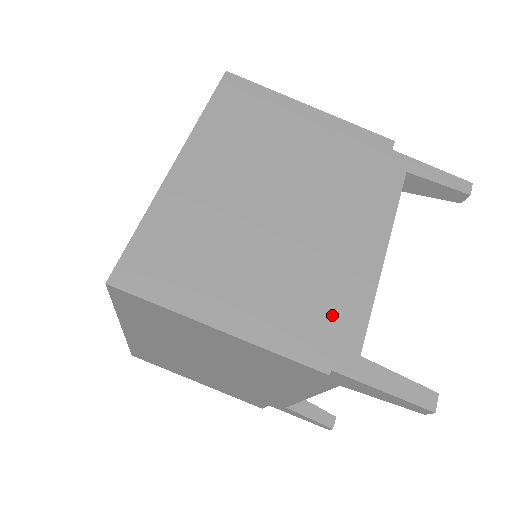
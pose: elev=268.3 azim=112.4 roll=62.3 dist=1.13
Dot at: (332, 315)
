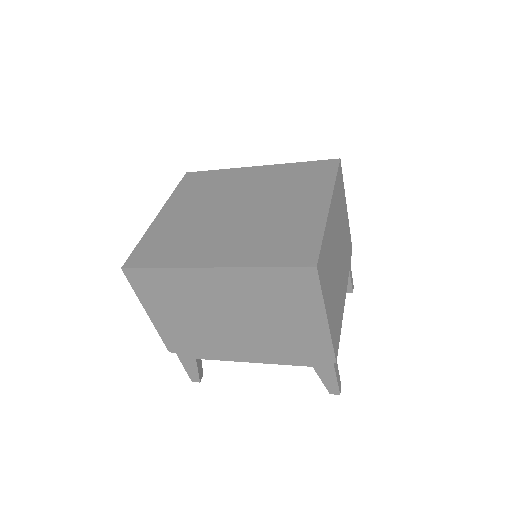
Dot at: (339, 332)
